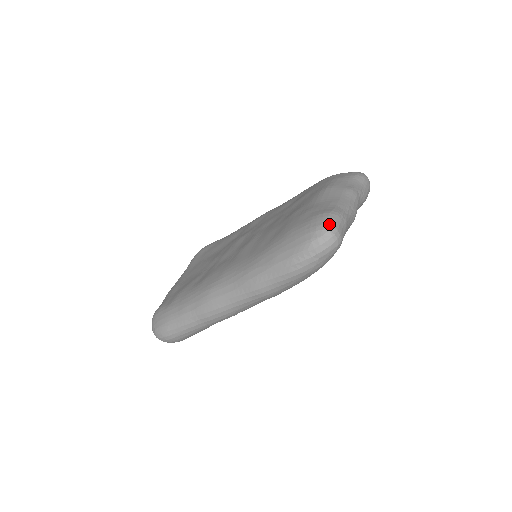
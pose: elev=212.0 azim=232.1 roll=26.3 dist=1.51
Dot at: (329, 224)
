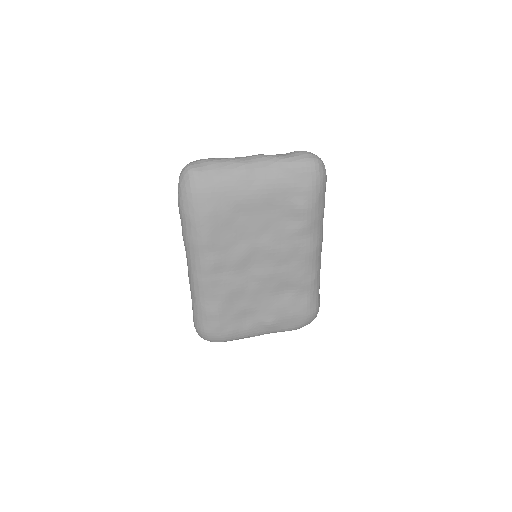
Dot at: occluded
